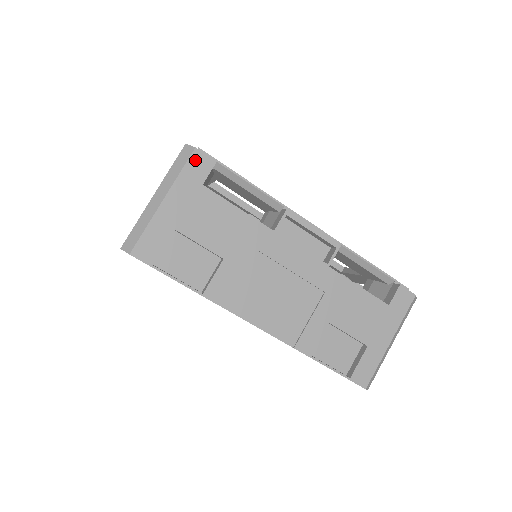
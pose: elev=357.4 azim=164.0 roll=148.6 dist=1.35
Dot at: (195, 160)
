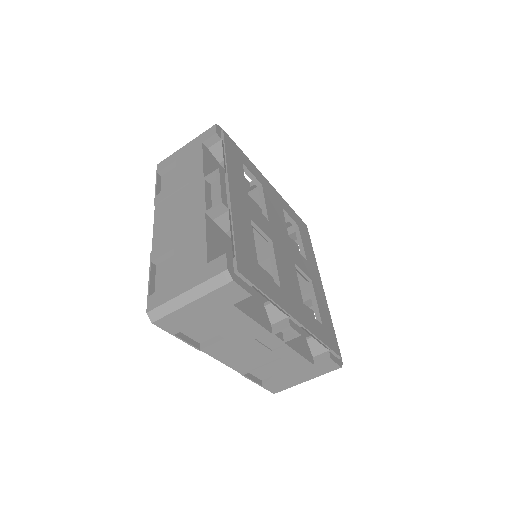
Dot at: (210, 130)
